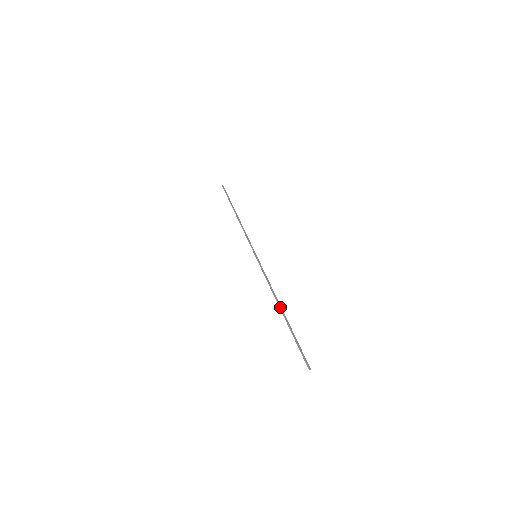
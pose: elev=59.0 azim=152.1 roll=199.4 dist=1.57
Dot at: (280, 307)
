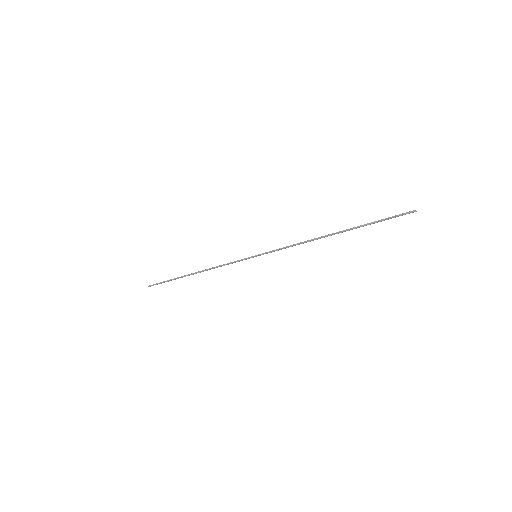
Dot at: (330, 234)
